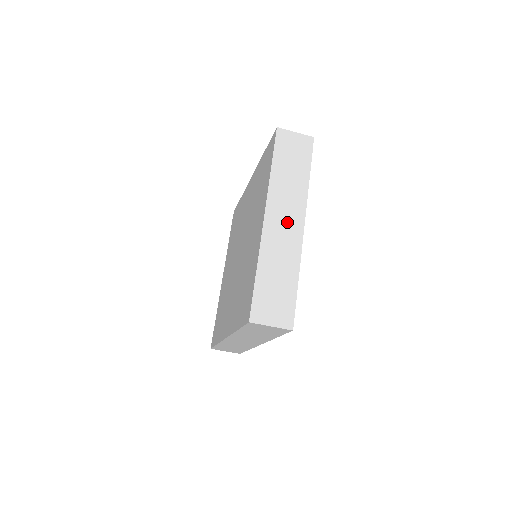
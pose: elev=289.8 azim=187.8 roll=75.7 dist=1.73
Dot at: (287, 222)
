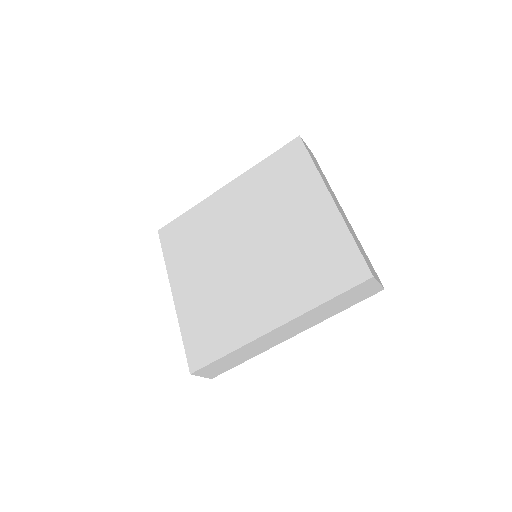
Dot at: occluded
